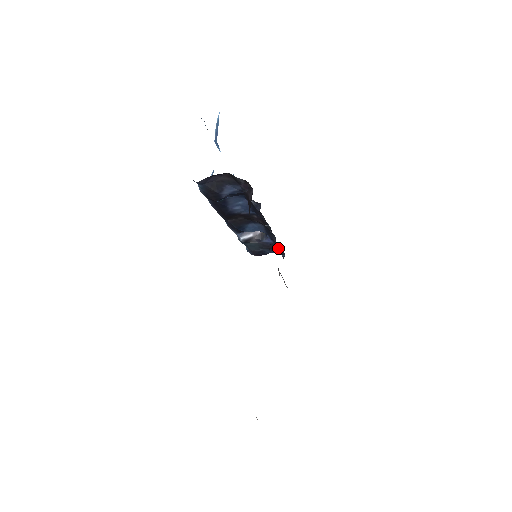
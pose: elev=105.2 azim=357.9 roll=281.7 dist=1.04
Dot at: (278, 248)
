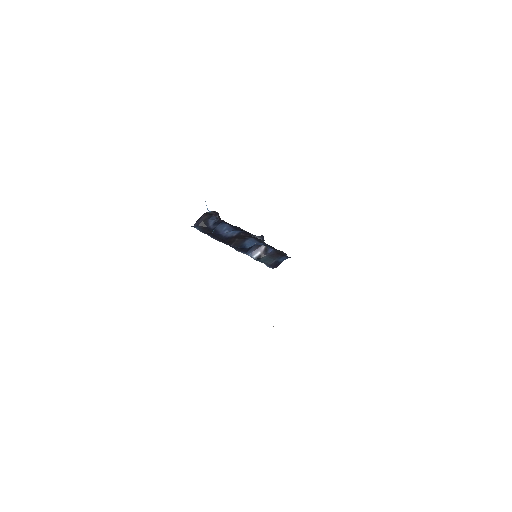
Dot at: (278, 252)
